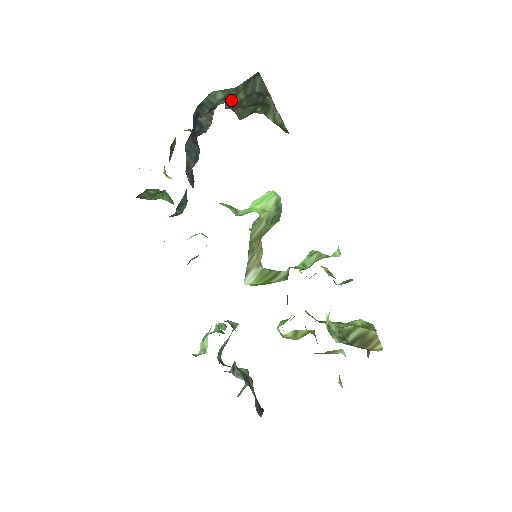
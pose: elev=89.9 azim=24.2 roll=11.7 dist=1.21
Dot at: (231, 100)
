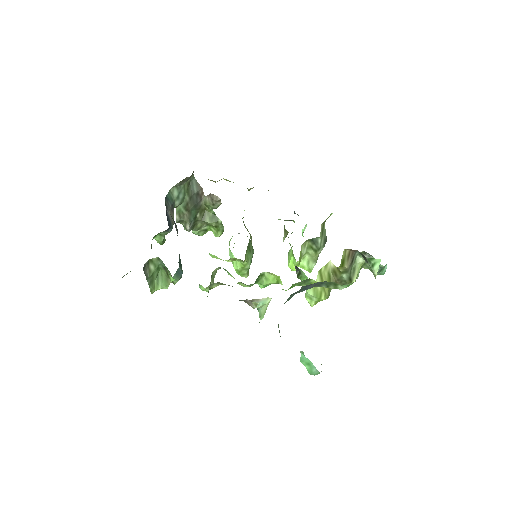
Dot at: (182, 201)
